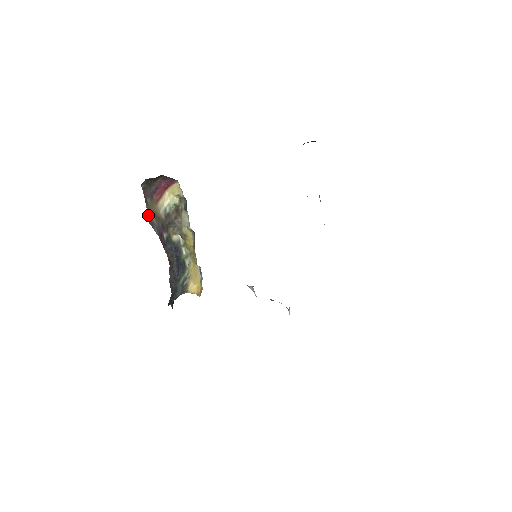
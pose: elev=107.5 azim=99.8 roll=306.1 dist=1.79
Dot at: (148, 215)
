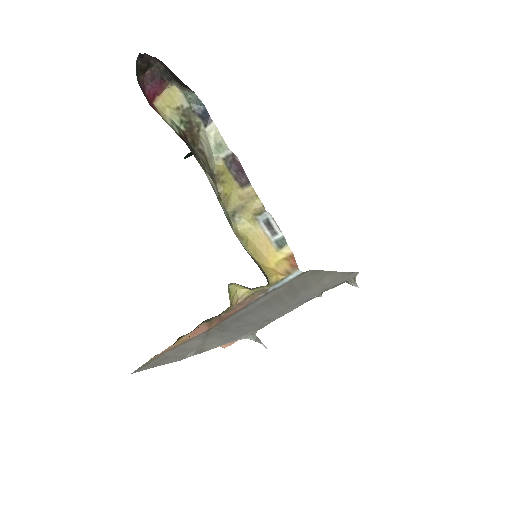
Dot at: occluded
